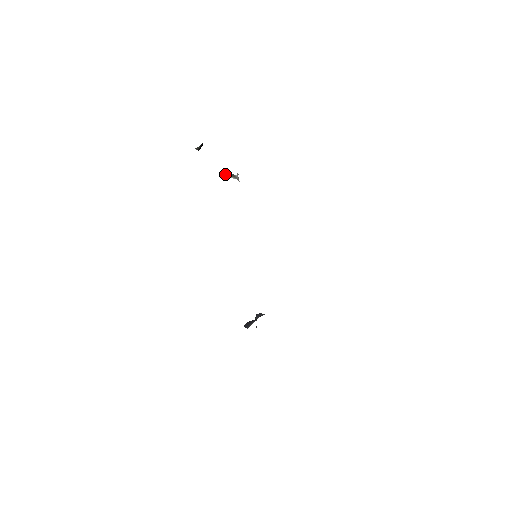
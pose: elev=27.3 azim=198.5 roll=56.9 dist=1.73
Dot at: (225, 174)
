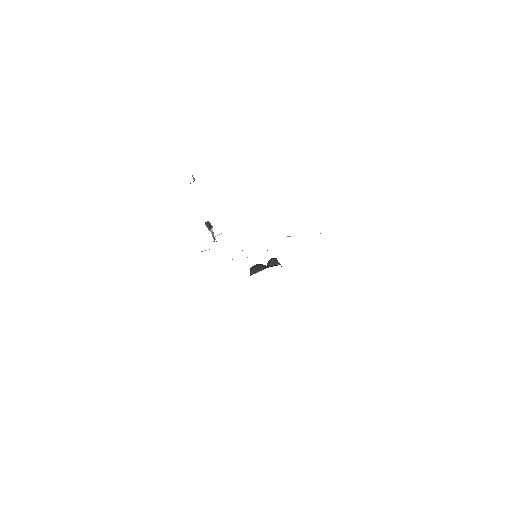
Dot at: (207, 227)
